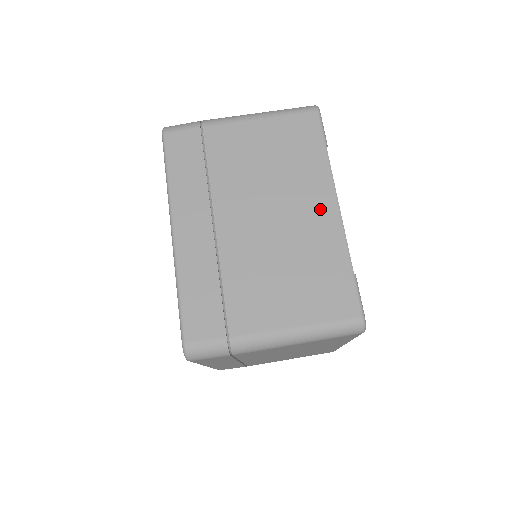
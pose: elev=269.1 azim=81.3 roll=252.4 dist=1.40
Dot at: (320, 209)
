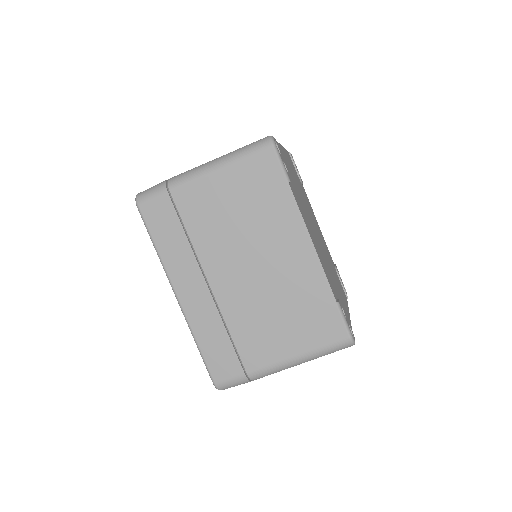
Dot at: (296, 250)
